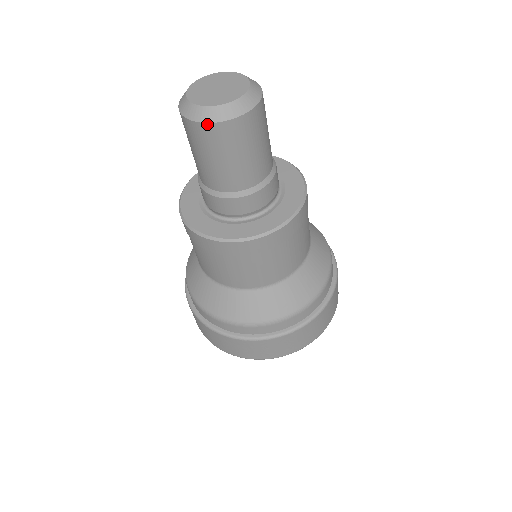
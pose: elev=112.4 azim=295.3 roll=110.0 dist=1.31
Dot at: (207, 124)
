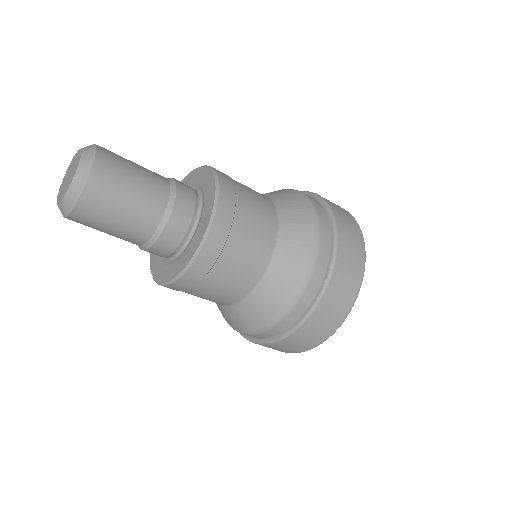
Dot at: (79, 201)
